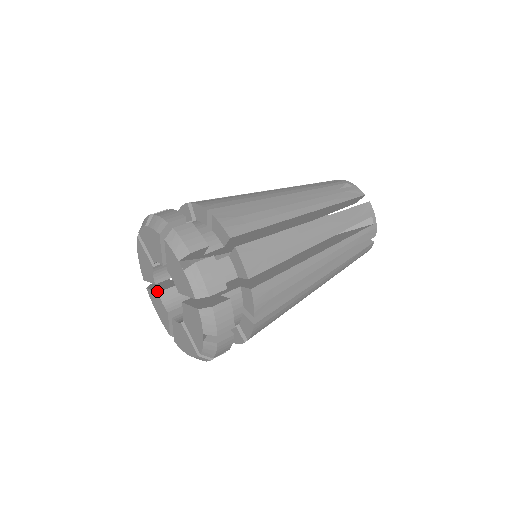
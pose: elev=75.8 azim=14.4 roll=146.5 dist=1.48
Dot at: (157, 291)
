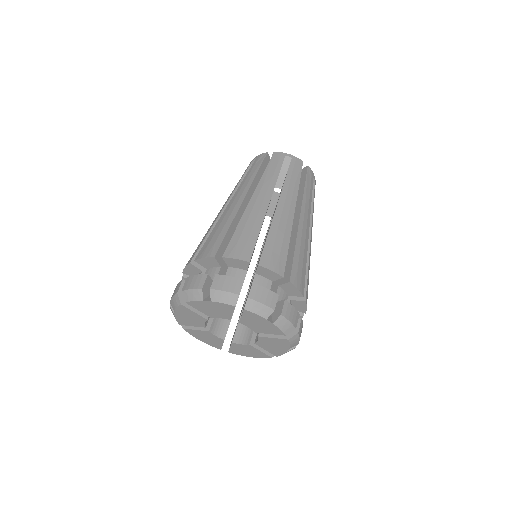
Dot at: (206, 330)
